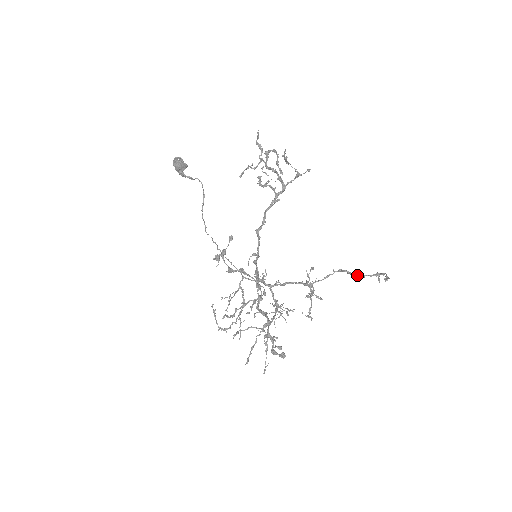
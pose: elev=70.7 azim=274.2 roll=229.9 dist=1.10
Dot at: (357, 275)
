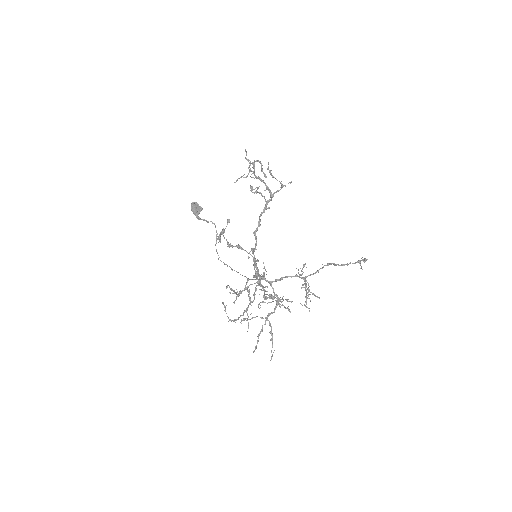
Dot at: (342, 264)
